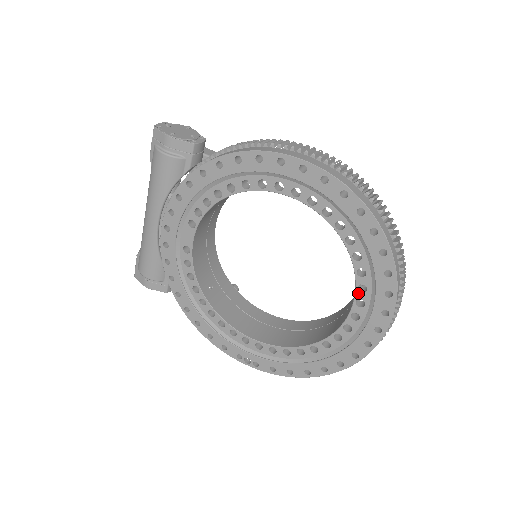
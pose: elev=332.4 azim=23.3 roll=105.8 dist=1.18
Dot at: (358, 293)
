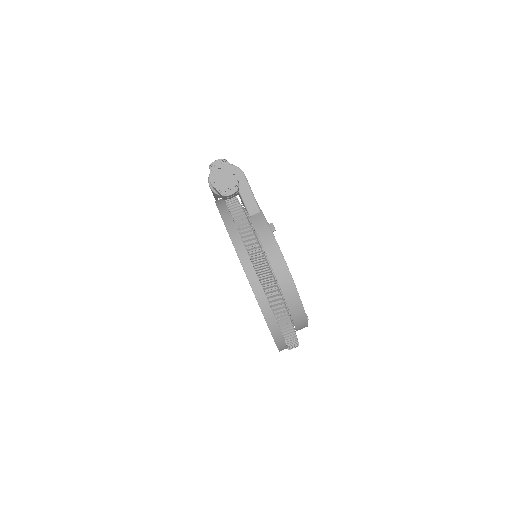
Dot at: occluded
